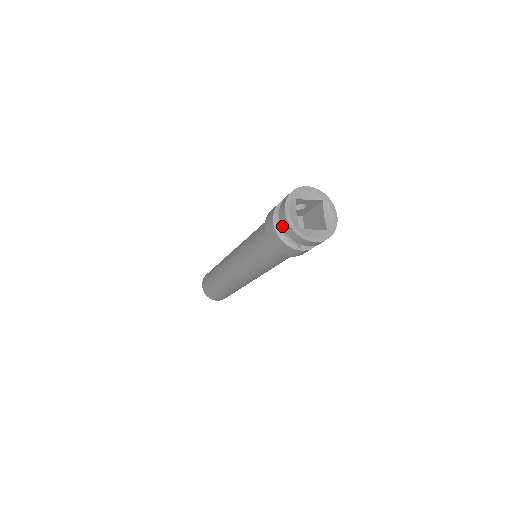
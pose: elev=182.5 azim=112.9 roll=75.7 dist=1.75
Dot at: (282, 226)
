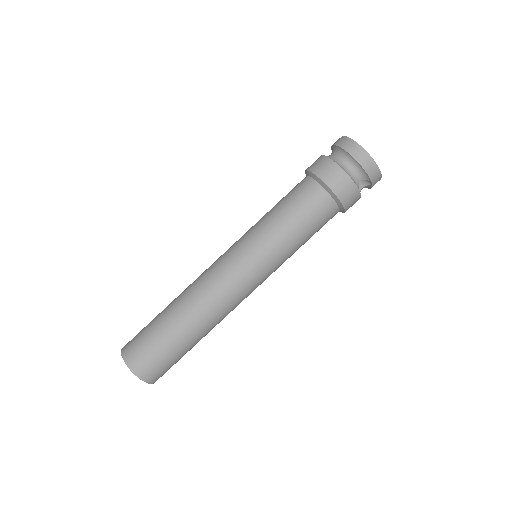
Dot at: (354, 156)
